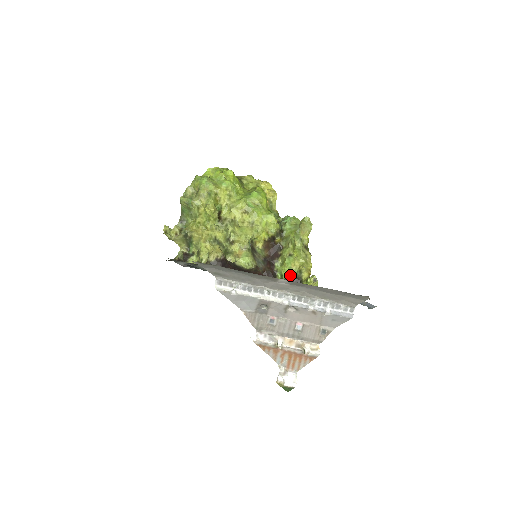
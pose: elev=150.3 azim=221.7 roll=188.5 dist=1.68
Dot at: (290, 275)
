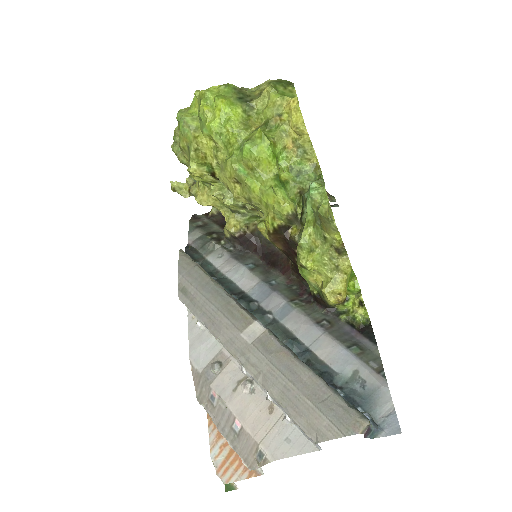
Dot at: (313, 291)
